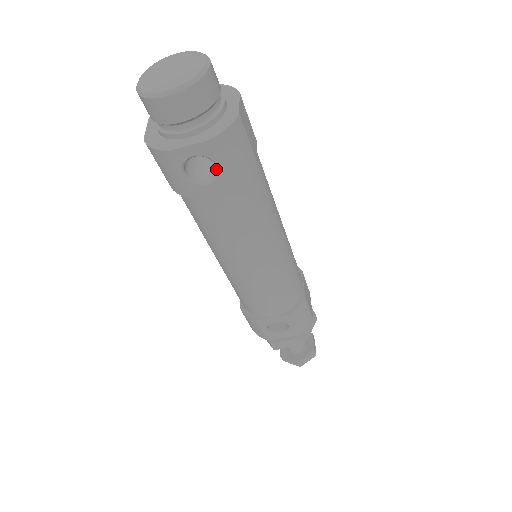
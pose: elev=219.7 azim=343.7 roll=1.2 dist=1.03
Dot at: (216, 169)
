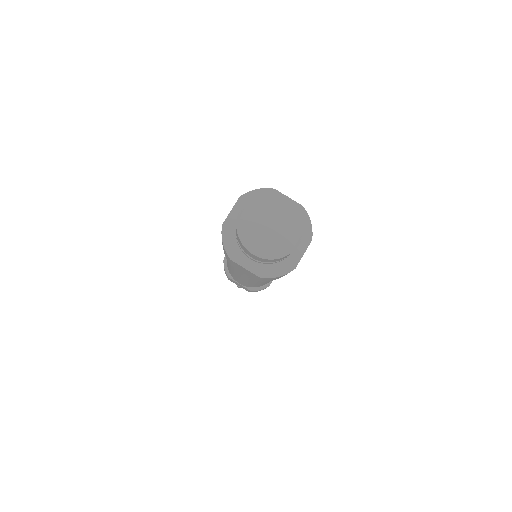
Dot at: occluded
